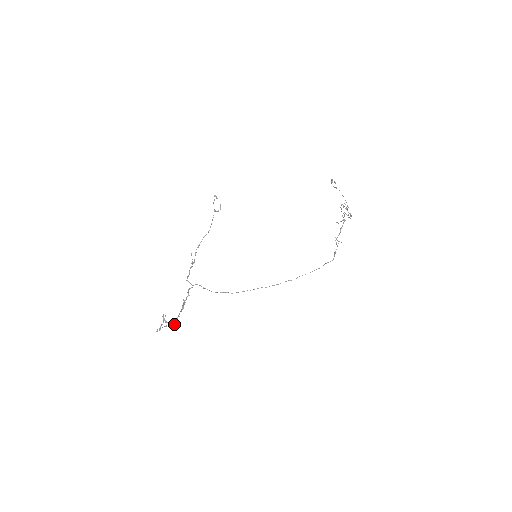
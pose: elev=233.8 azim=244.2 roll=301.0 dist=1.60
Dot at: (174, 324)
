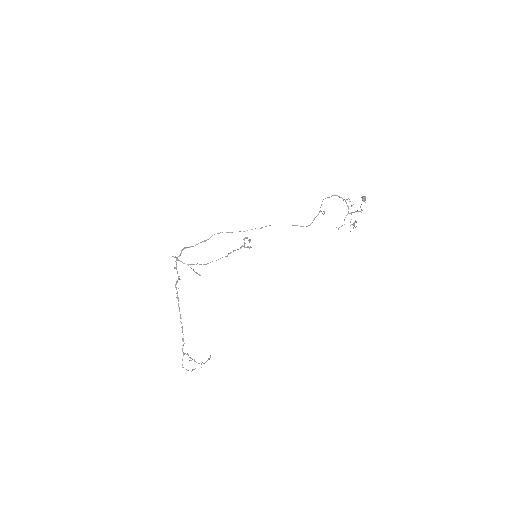
Dot at: occluded
